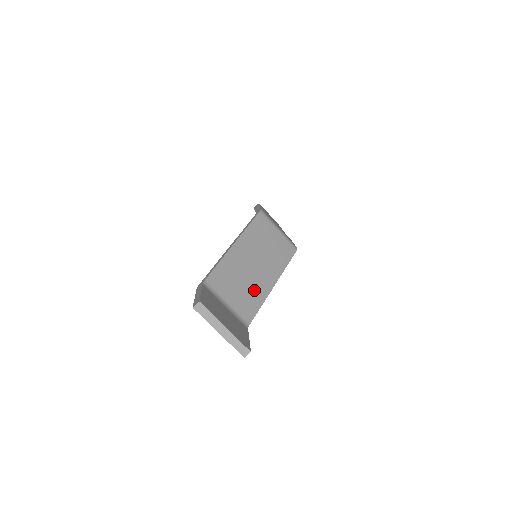
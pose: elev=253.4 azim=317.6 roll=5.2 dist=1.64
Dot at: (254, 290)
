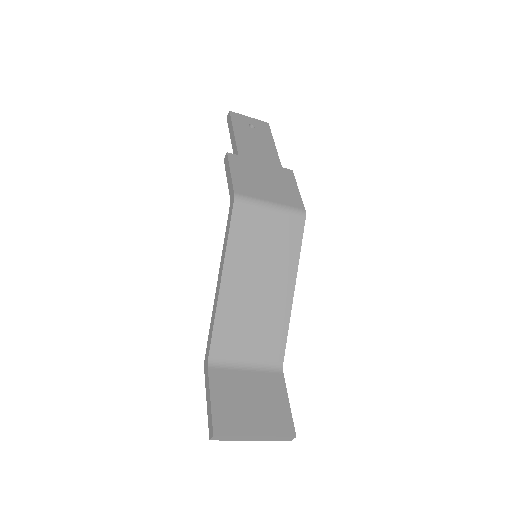
Dot at: (271, 319)
